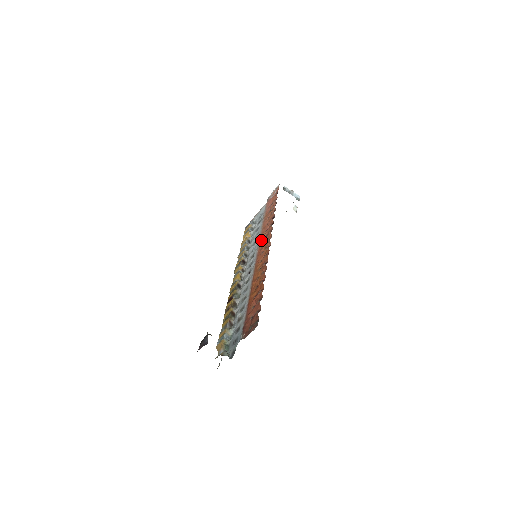
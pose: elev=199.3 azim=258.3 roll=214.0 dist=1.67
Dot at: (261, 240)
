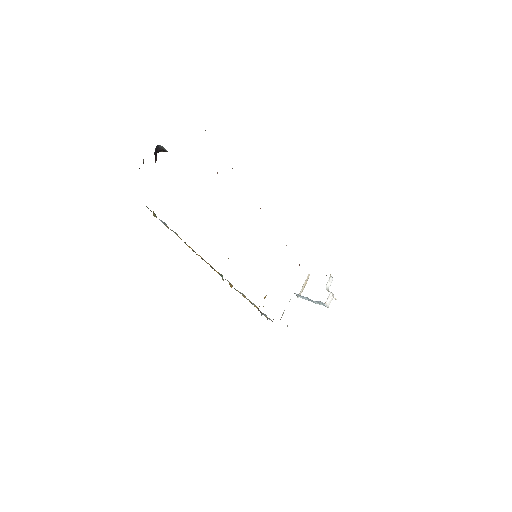
Dot at: occluded
